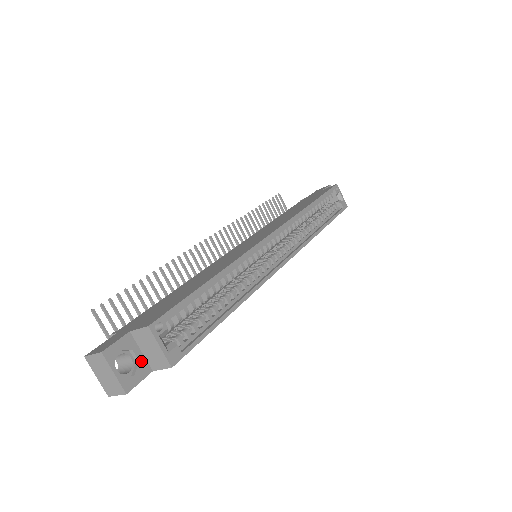
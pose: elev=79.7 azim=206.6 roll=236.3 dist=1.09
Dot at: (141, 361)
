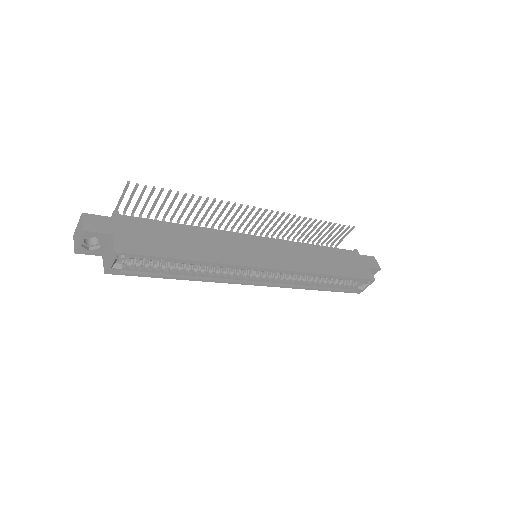
Dot at: (101, 248)
